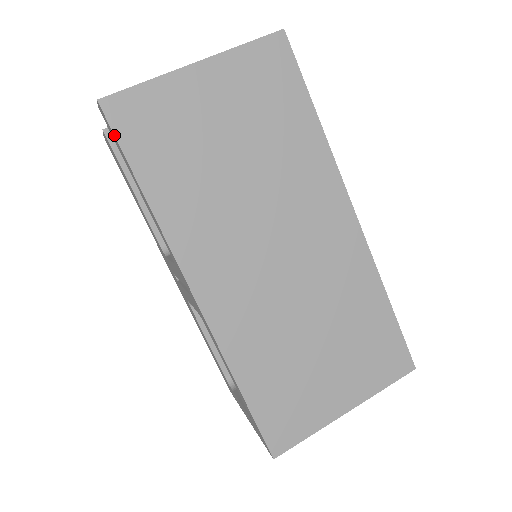
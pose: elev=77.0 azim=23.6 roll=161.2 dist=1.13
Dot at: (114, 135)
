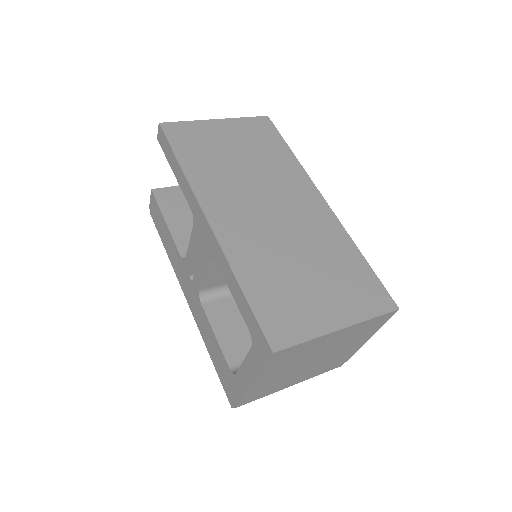
Dot at: (166, 137)
